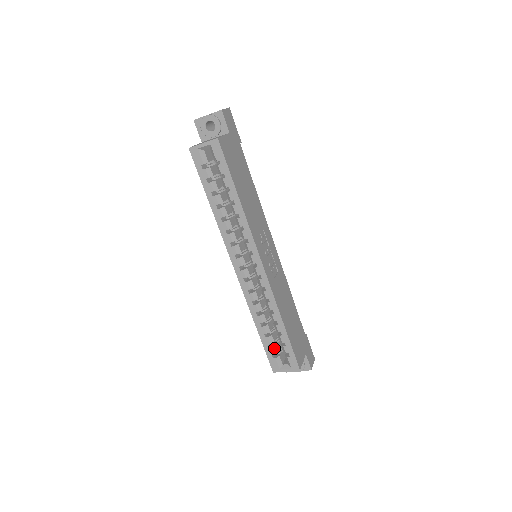
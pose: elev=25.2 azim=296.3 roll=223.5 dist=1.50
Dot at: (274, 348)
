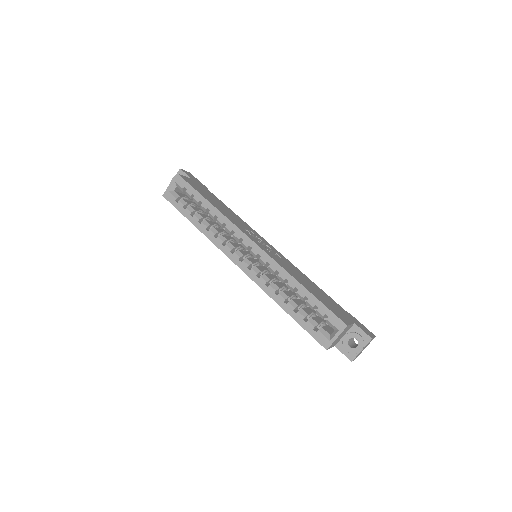
Dot at: (311, 321)
